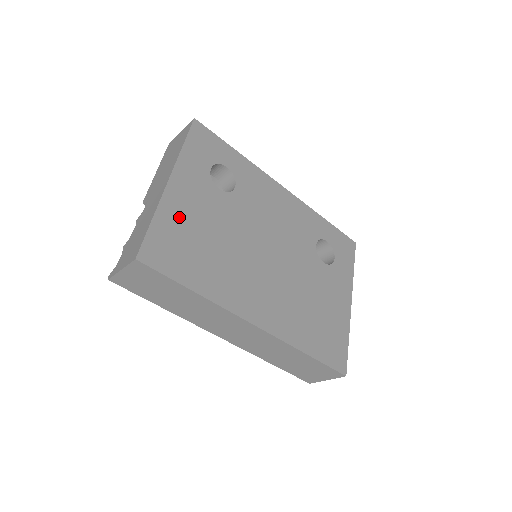
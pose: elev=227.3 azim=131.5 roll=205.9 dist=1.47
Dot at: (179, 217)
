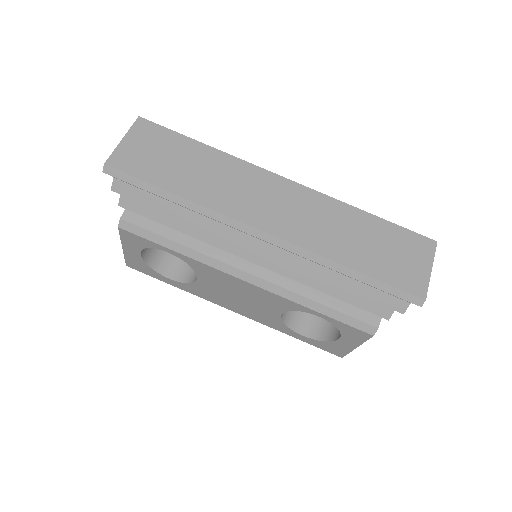
Dot at: occluded
